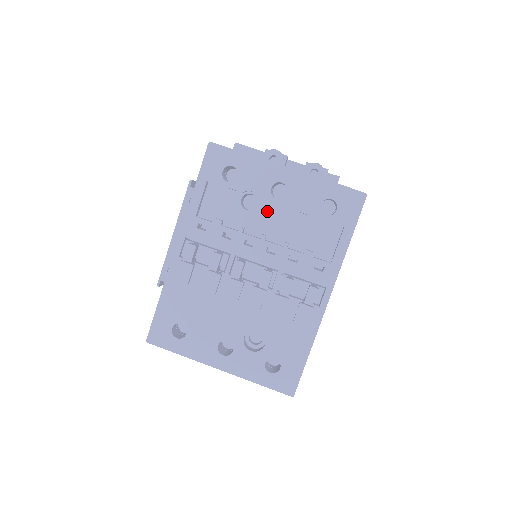
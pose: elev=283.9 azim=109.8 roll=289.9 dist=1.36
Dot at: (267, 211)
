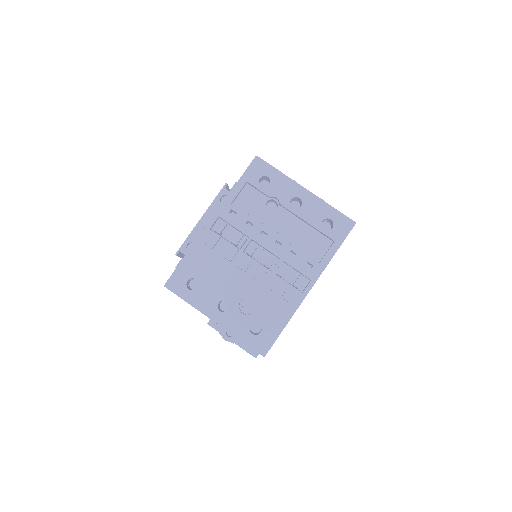
Dot at: (283, 215)
